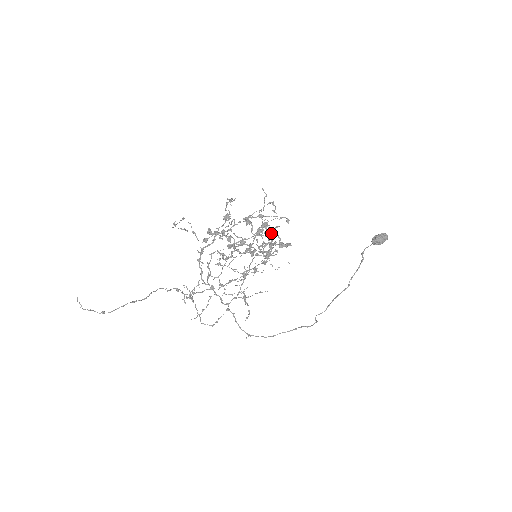
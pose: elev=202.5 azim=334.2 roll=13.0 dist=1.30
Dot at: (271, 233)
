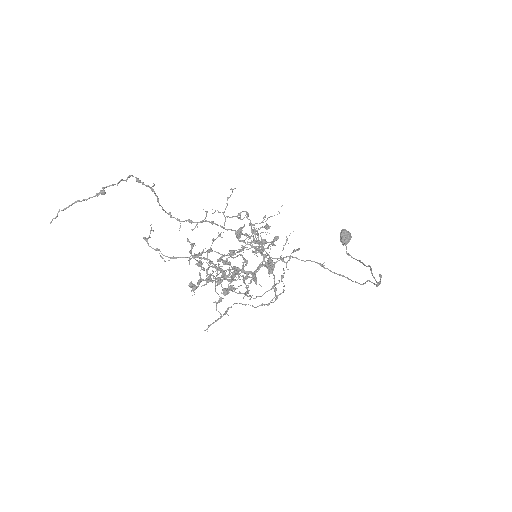
Dot at: (253, 251)
